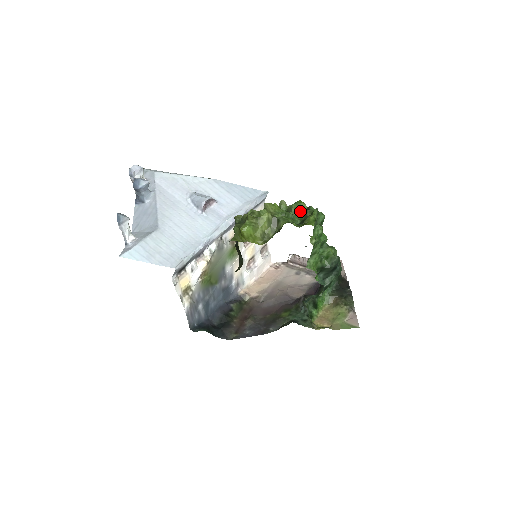
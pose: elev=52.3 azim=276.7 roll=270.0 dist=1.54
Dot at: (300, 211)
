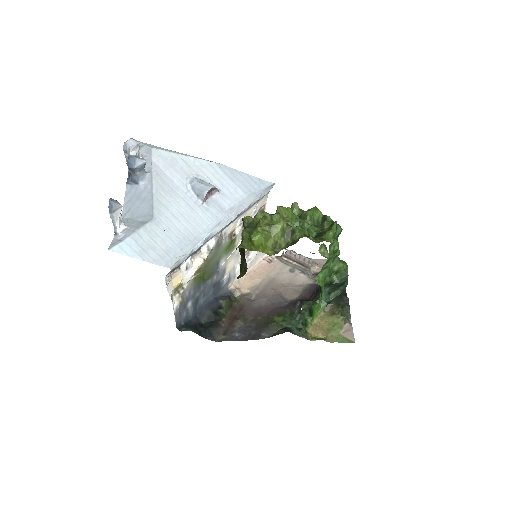
Dot at: (315, 219)
